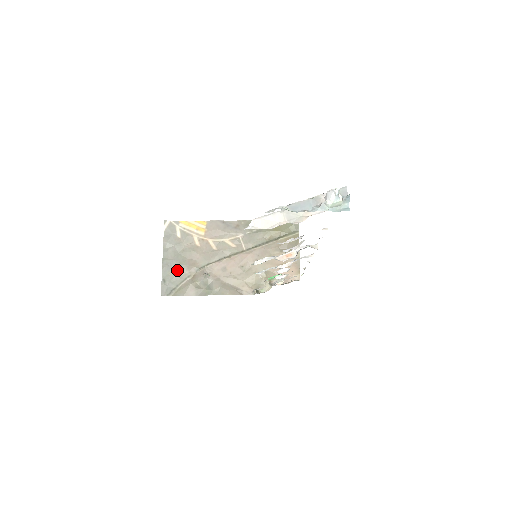
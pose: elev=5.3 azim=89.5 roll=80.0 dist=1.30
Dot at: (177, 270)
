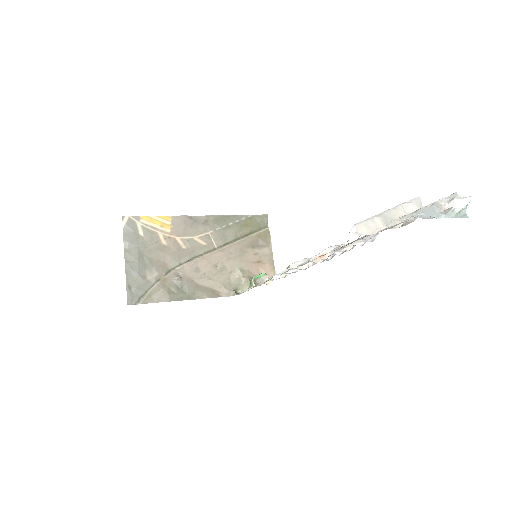
Dot at: (144, 274)
